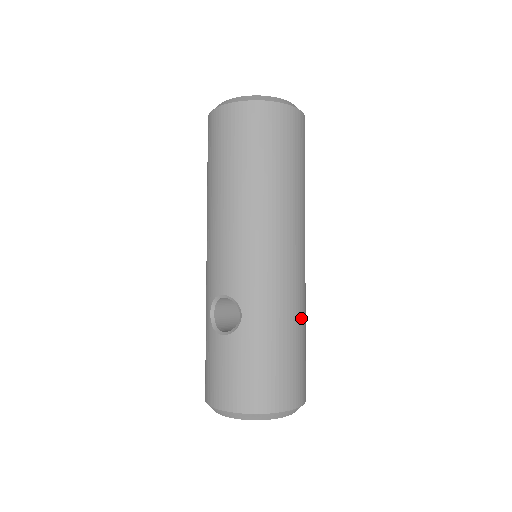
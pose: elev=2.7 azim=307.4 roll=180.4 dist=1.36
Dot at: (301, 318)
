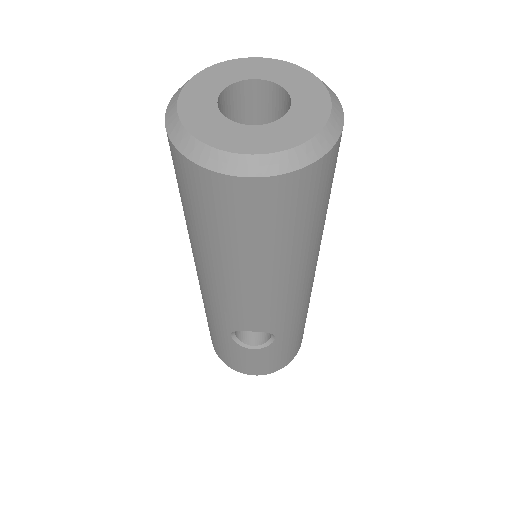
Dot at: occluded
